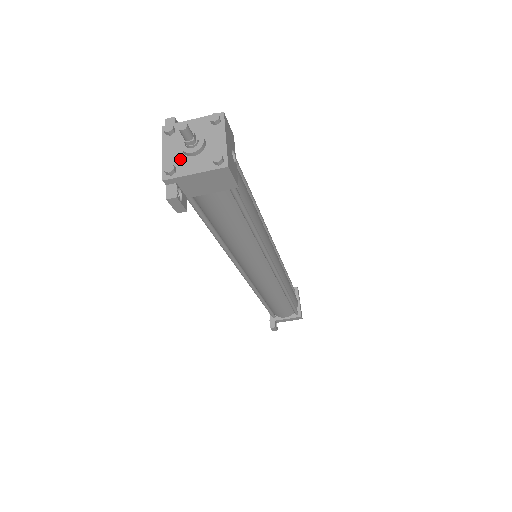
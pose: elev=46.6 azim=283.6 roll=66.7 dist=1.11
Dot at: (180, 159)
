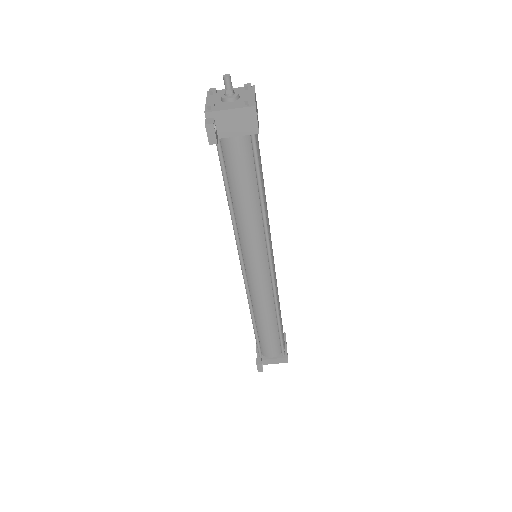
Dot at: (219, 104)
